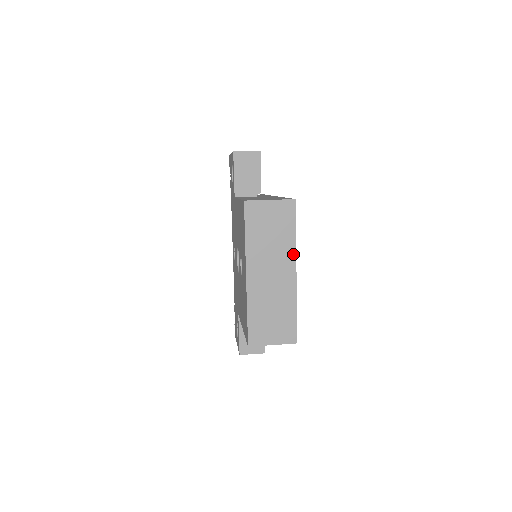
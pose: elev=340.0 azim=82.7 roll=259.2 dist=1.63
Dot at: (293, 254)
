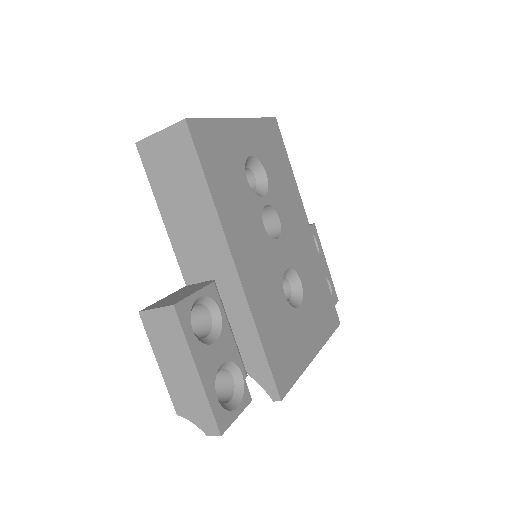
Dot at: occluded
